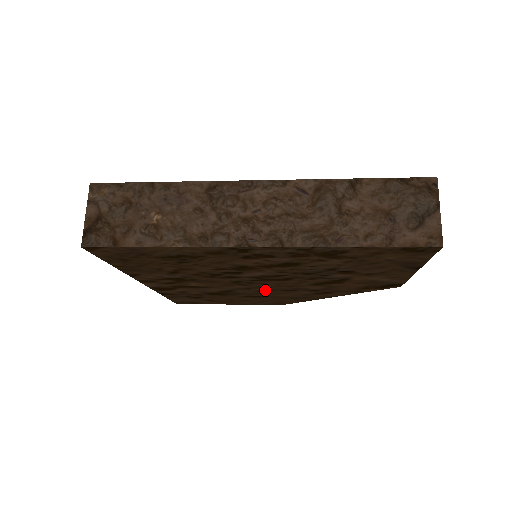
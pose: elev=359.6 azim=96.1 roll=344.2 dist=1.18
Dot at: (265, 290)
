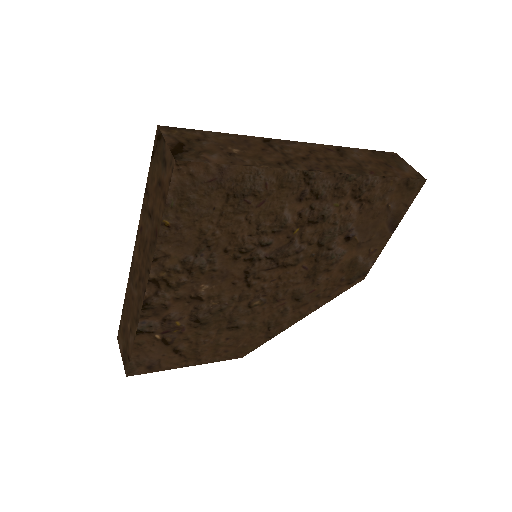
Dot at: (257, 303)
